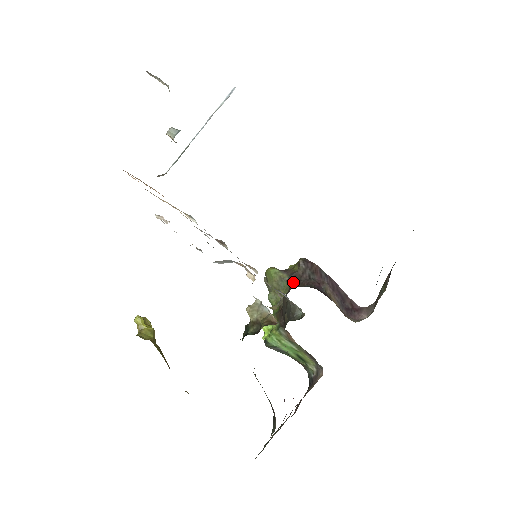
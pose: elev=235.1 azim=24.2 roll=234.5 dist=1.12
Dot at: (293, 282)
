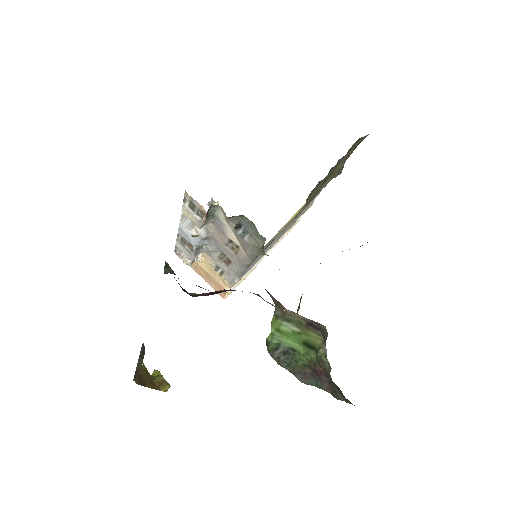
Dot at: occluded
